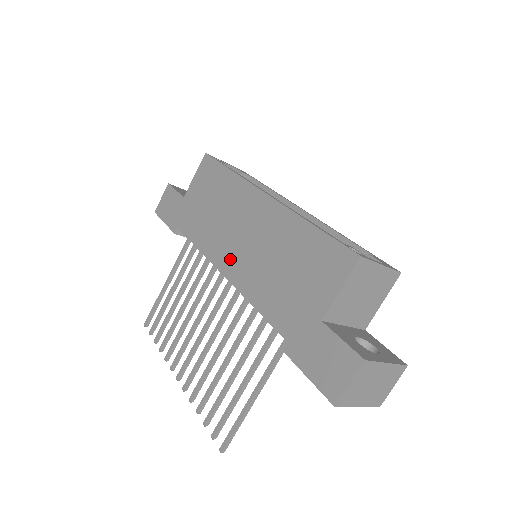
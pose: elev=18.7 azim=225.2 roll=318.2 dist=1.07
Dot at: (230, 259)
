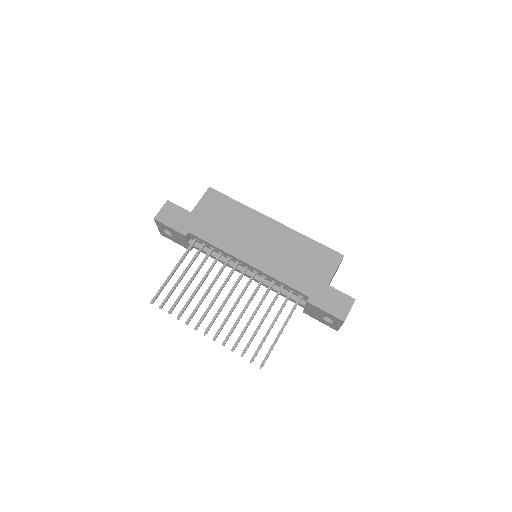
Dot at: (252, 255)
